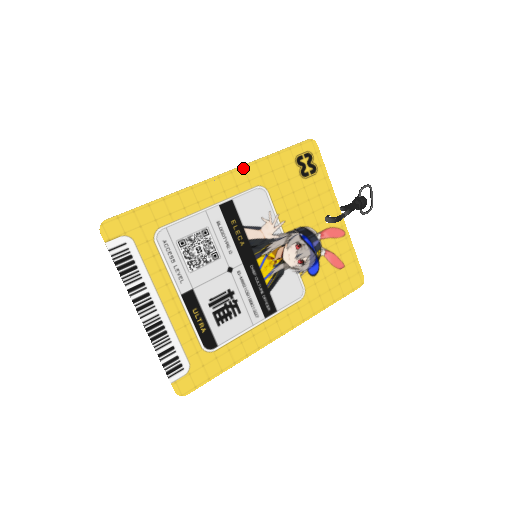
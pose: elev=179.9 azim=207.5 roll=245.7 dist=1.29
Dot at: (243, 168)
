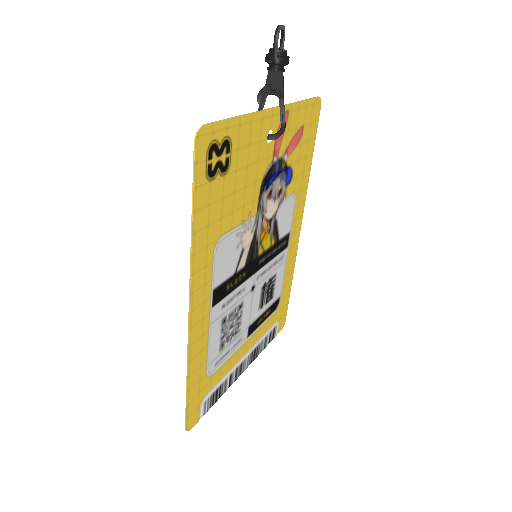
Dot at: (193, 276)
